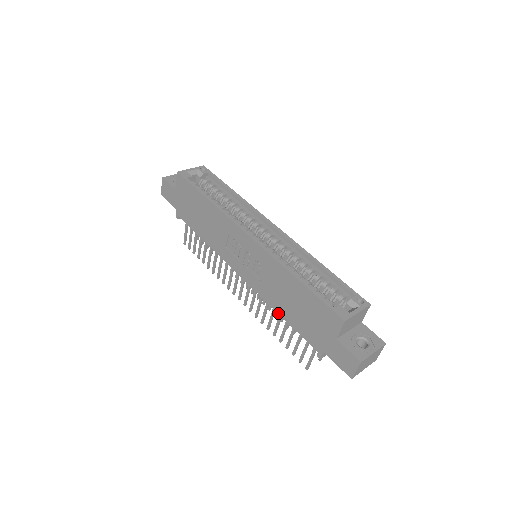
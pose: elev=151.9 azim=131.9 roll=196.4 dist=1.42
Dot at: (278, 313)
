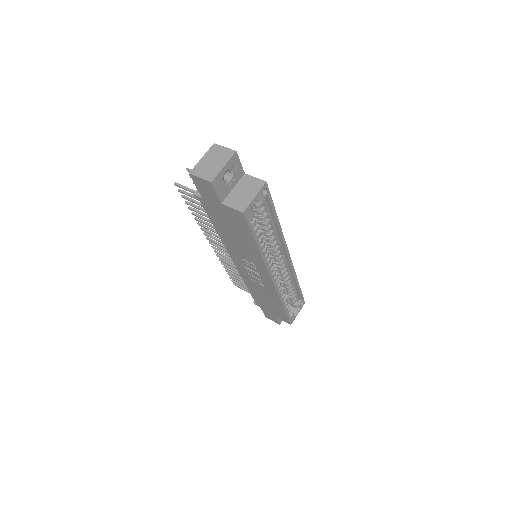
Dot at: (246, 286)
